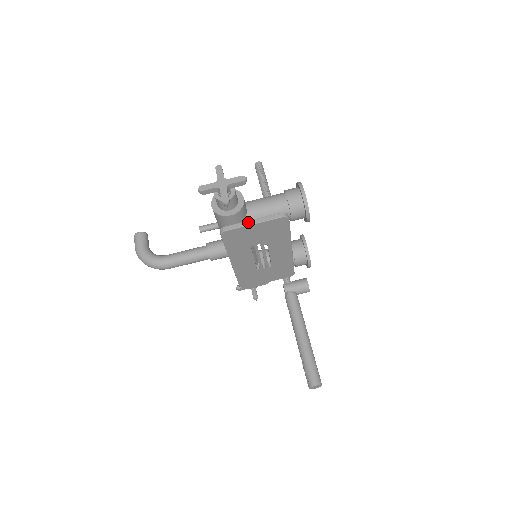
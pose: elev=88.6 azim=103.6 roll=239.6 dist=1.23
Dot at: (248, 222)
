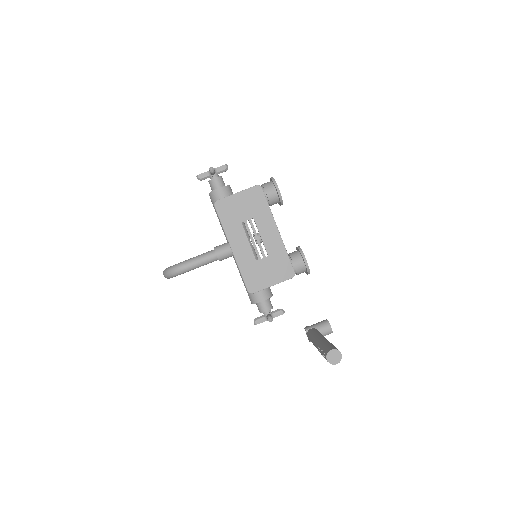
Dot at: (233, 194)
